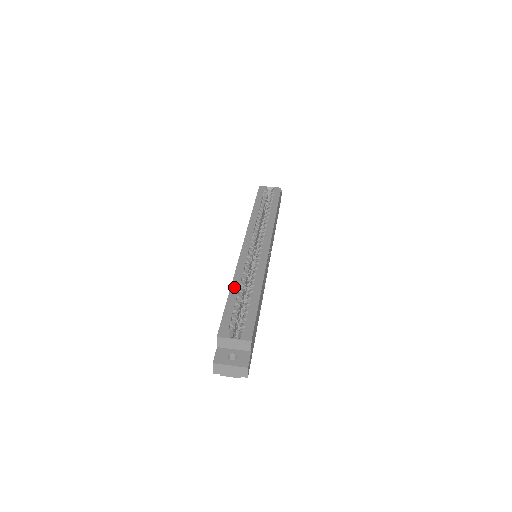
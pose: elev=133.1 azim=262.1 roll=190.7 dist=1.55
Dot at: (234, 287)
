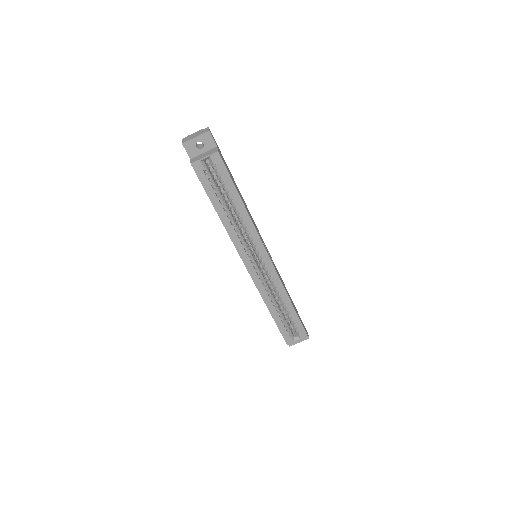
Dot at: (271, 310)
